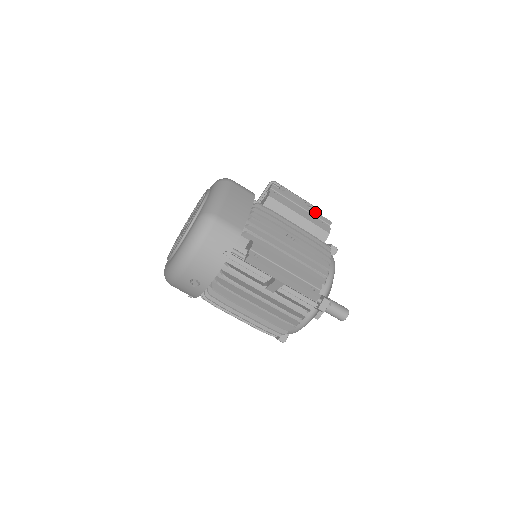
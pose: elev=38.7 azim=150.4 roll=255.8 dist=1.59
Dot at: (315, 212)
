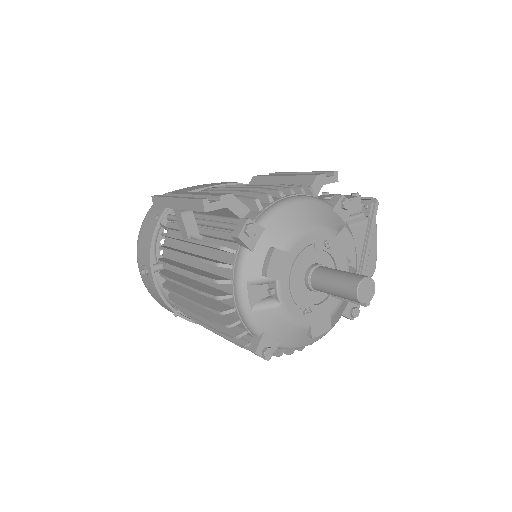
Dot at: (315, 172)
